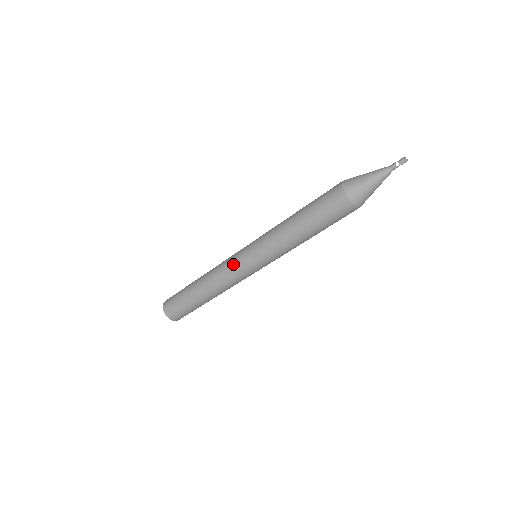
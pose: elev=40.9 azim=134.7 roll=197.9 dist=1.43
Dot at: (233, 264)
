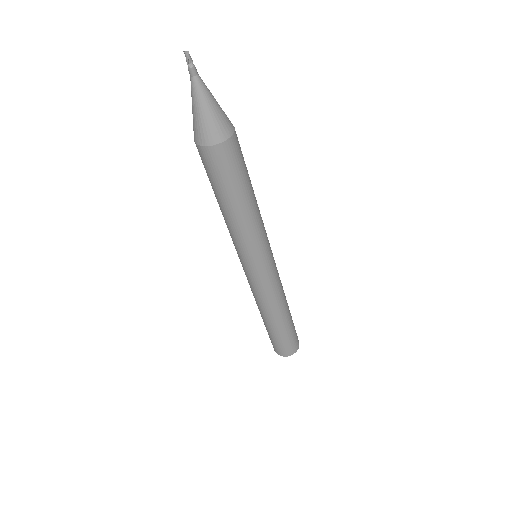
Dot at: occluded
